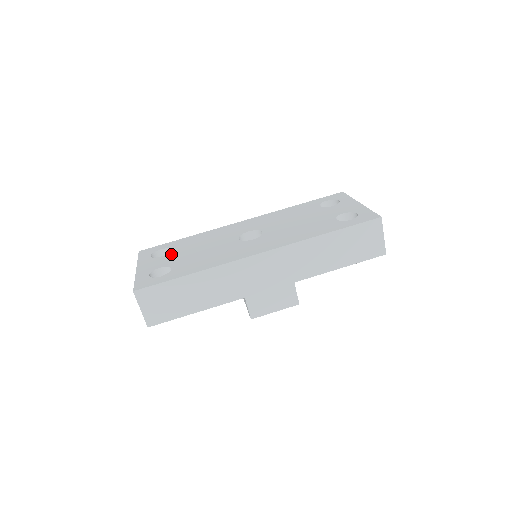
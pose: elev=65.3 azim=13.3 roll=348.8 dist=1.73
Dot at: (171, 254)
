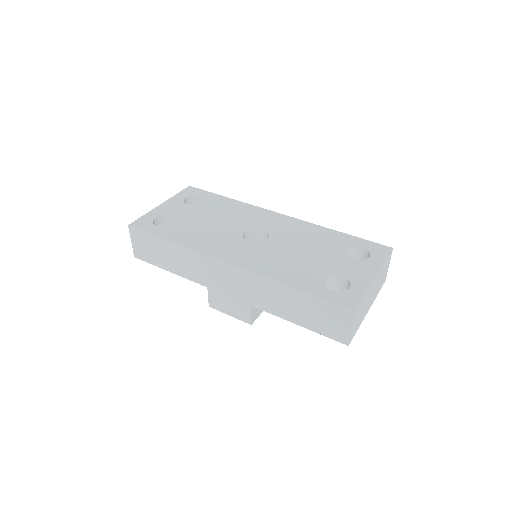
Dot at: (194, 208)
